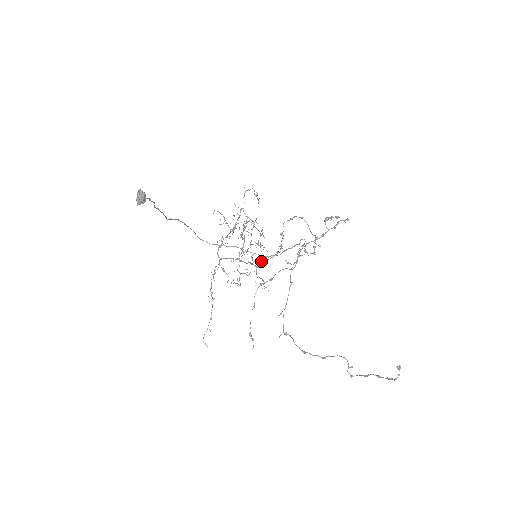
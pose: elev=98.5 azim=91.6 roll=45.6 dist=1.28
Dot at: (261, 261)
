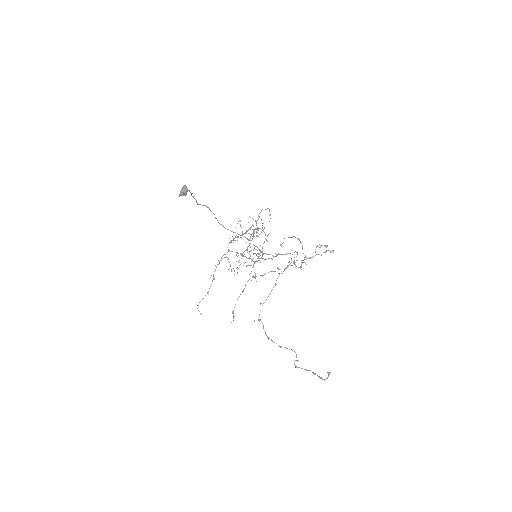
Dot at: (259, 258)
